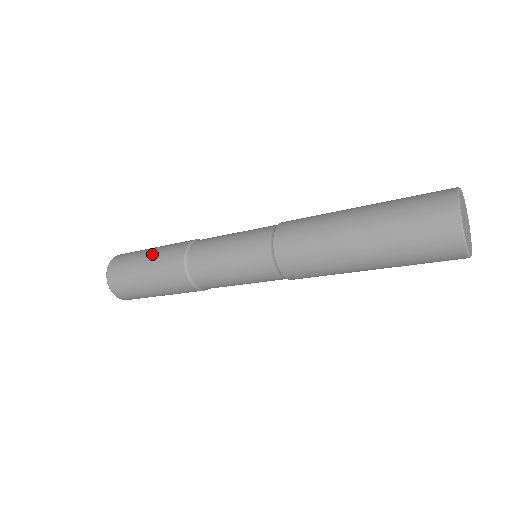
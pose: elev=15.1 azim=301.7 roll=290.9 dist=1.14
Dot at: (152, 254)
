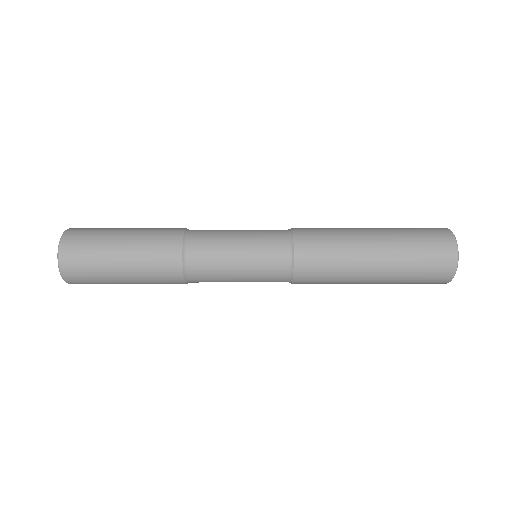
Dot at: (132, 271)
